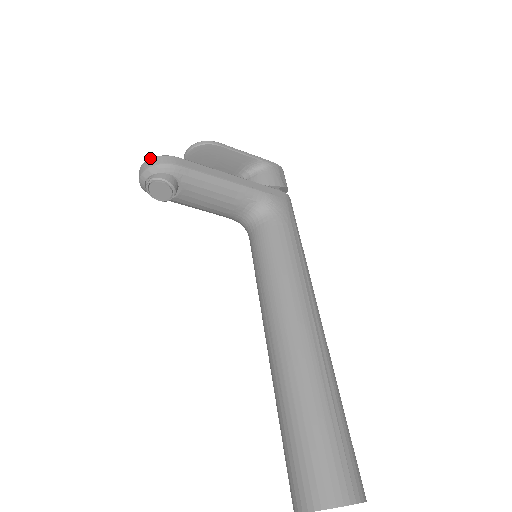
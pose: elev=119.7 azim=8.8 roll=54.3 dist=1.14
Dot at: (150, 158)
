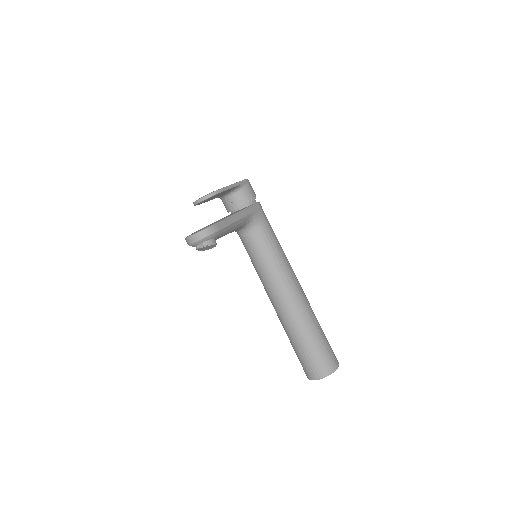
Dot at: (199, 232)
